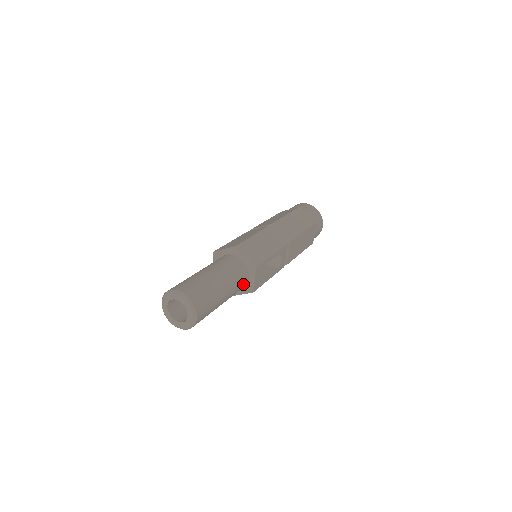
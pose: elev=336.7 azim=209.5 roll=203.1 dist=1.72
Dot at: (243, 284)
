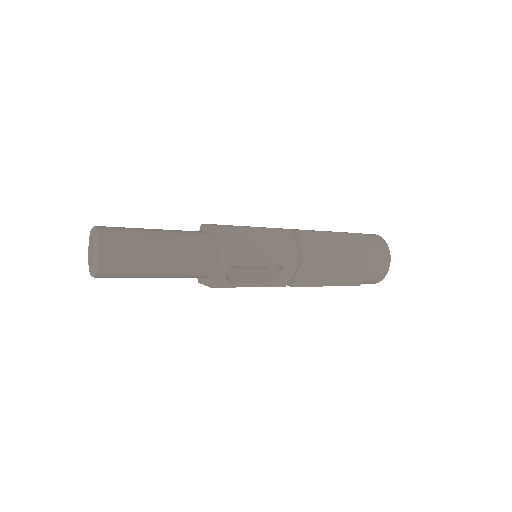
Dot at: (200, 270)
